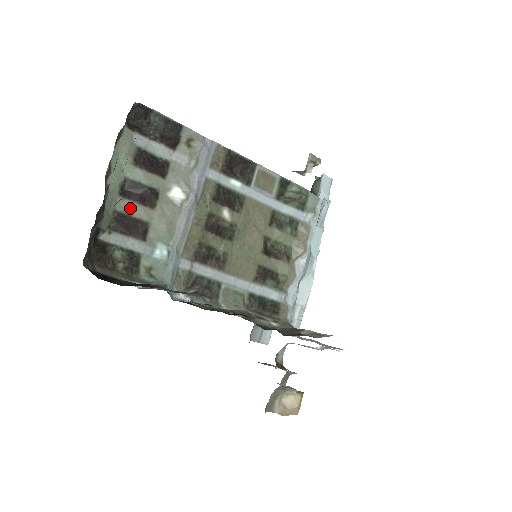
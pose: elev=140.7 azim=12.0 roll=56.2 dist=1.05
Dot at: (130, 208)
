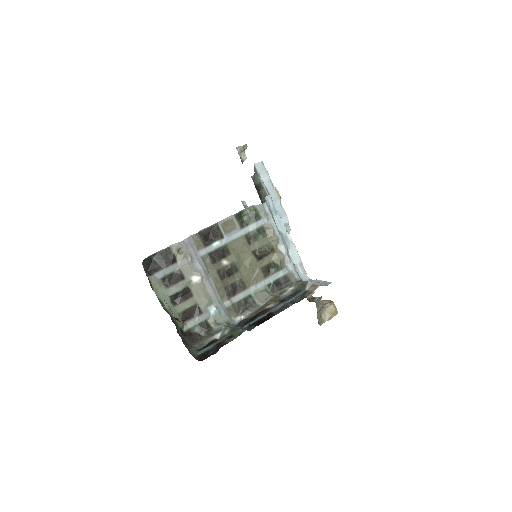
Dot at: (183, 306)
